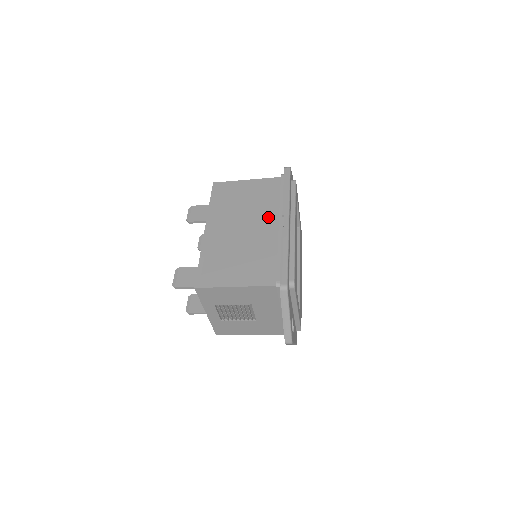
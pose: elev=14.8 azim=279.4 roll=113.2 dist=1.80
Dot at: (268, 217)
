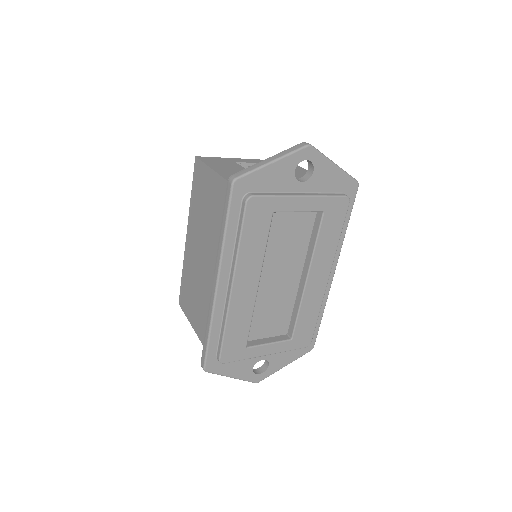
Dot at: occluded
